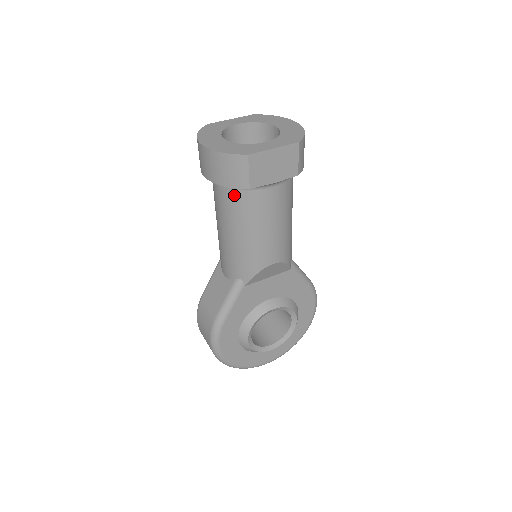
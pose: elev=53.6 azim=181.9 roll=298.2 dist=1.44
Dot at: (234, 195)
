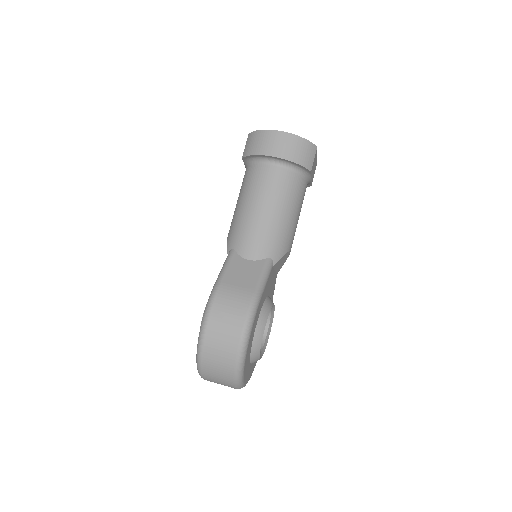
Dot at: (292, 177)
